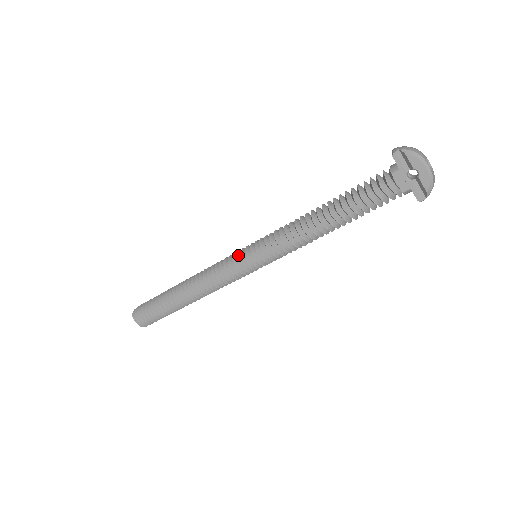
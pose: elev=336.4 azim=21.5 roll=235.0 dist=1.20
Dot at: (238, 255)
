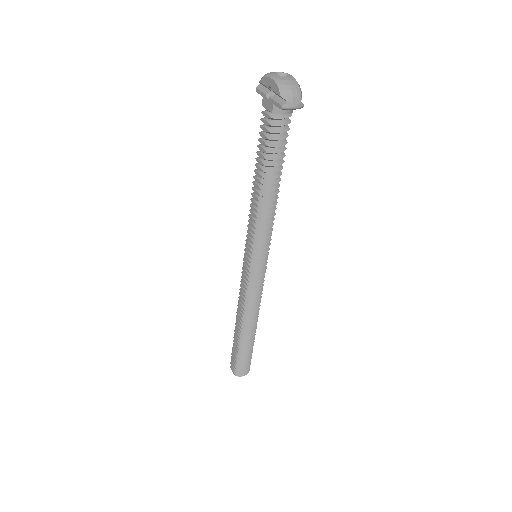
Dot at: occluded
